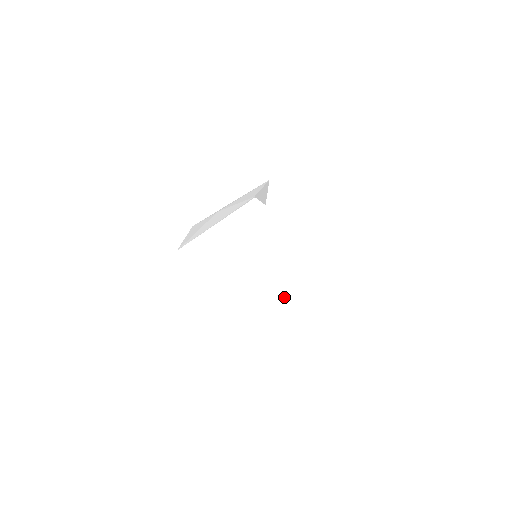
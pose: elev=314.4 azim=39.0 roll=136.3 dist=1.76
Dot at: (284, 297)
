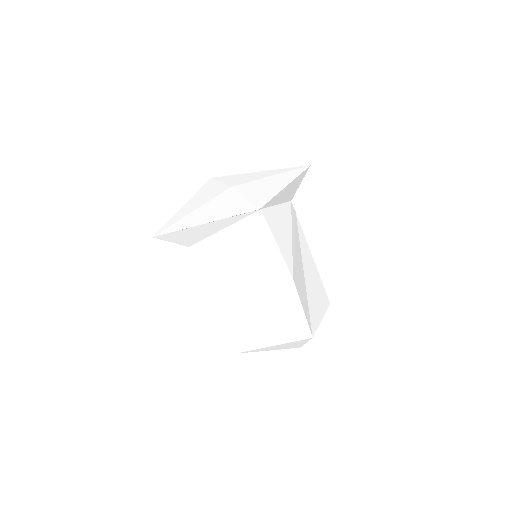
Dot at: (258, 327)
